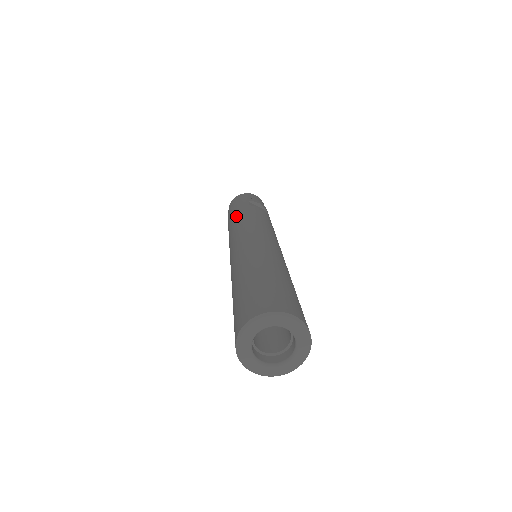
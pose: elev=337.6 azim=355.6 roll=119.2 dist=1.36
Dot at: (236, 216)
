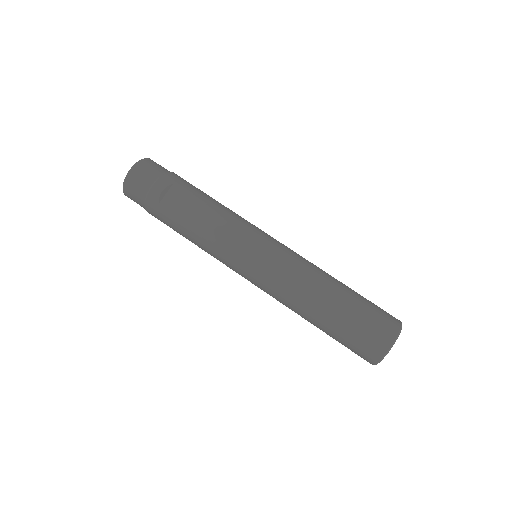
Dot at: (186, 237)
